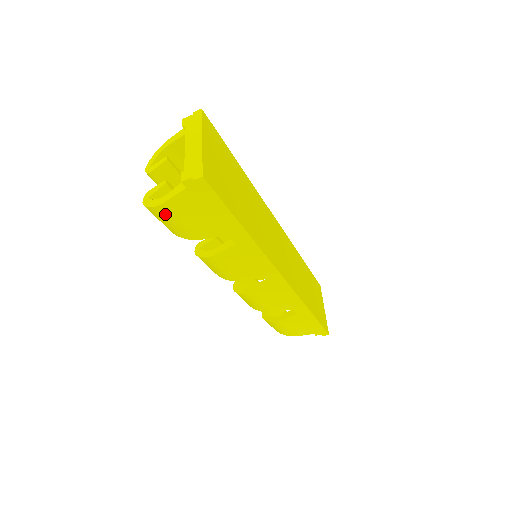
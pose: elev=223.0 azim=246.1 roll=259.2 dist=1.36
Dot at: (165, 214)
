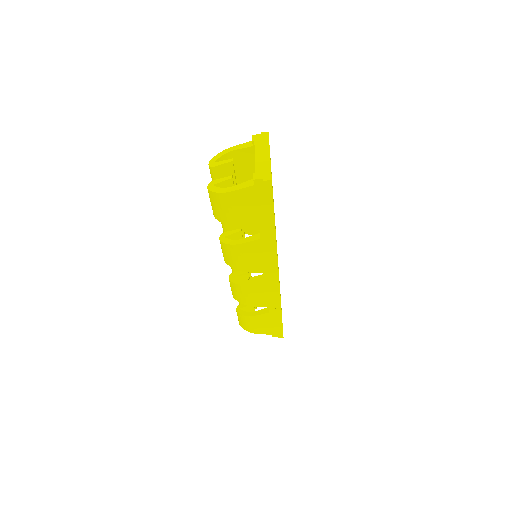
Dot at: (225, 201)
